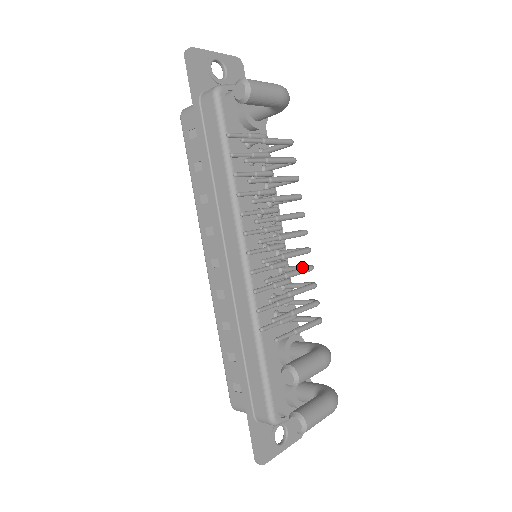
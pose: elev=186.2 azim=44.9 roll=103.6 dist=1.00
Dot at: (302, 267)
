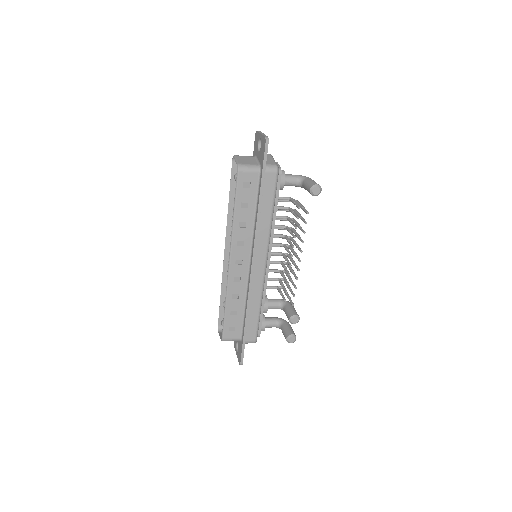
Dot at: occluded
